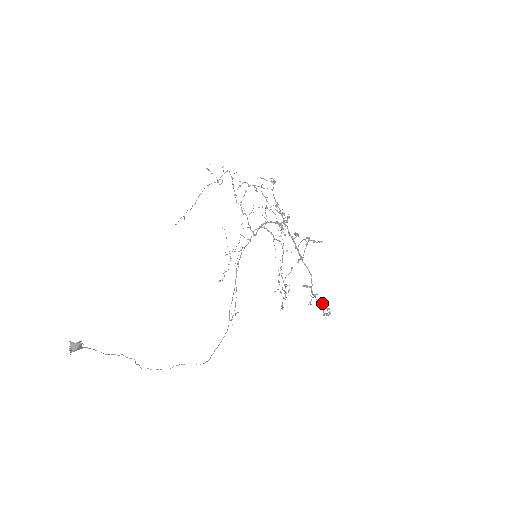
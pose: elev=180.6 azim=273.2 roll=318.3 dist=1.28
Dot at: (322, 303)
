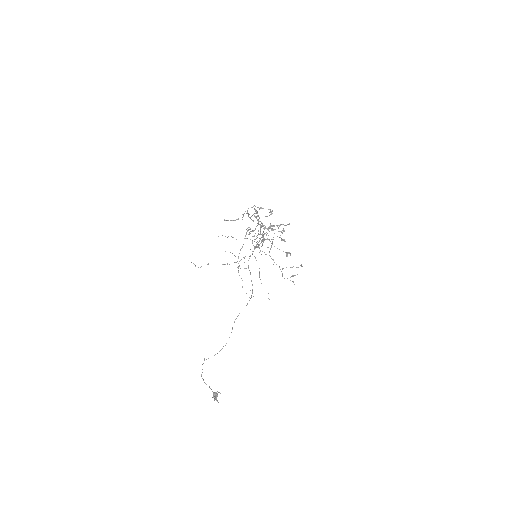
Dot at: occluded
